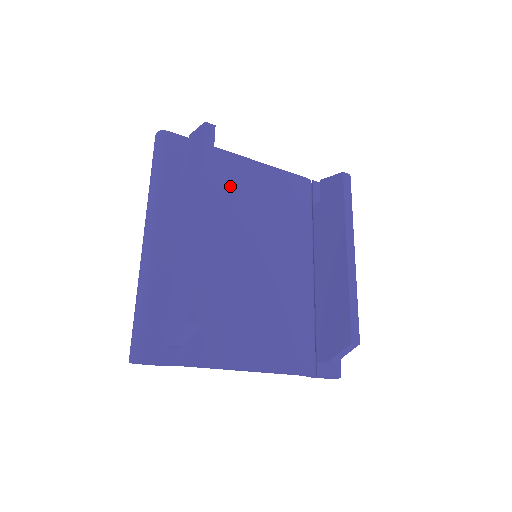
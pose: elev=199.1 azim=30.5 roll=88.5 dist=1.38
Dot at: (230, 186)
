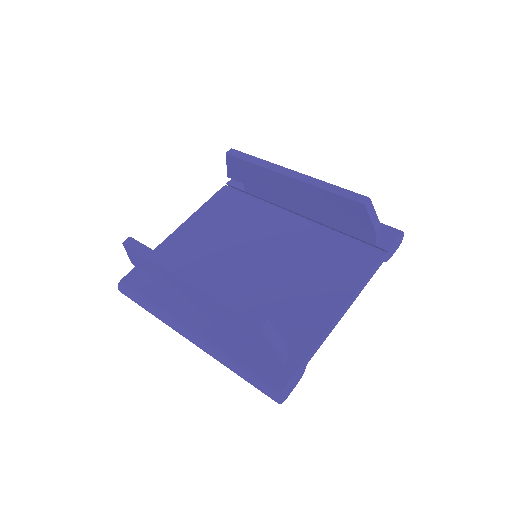
Dot at: (190, 251)
